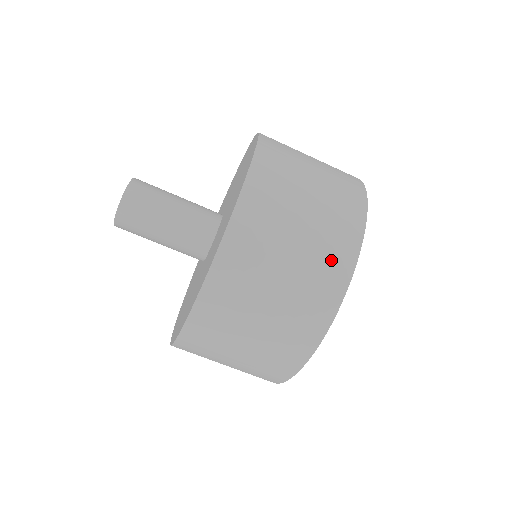
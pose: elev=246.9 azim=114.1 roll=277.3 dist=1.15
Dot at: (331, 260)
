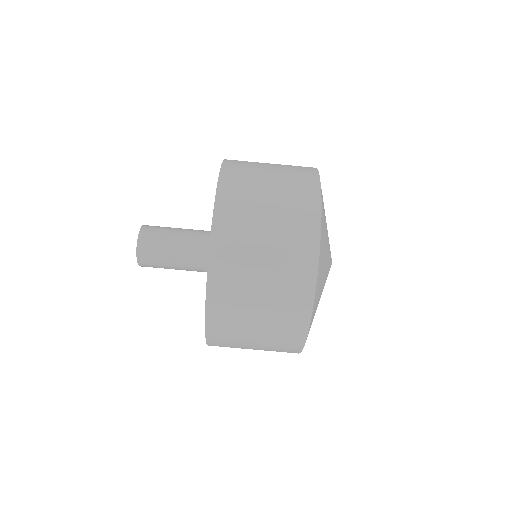
Dot at: (301, 199)
